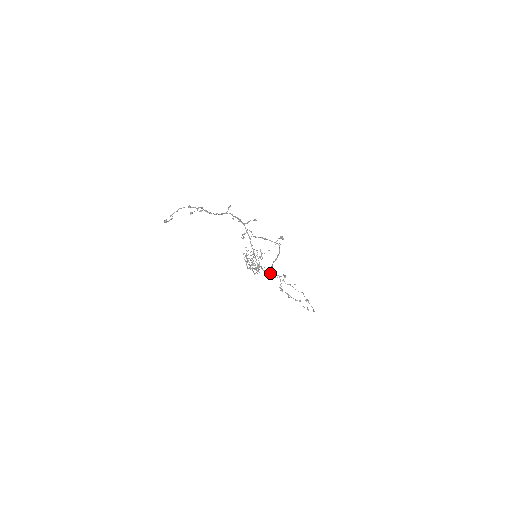
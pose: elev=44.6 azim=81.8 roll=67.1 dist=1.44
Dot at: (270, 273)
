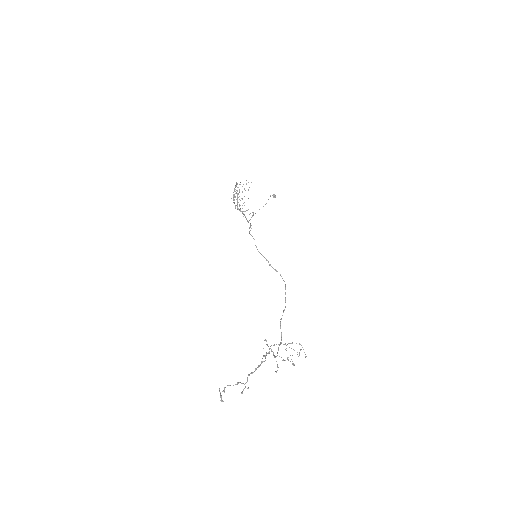
Dot at: occluded
